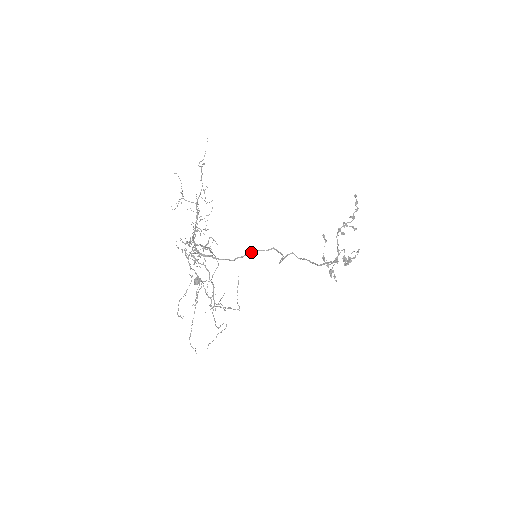
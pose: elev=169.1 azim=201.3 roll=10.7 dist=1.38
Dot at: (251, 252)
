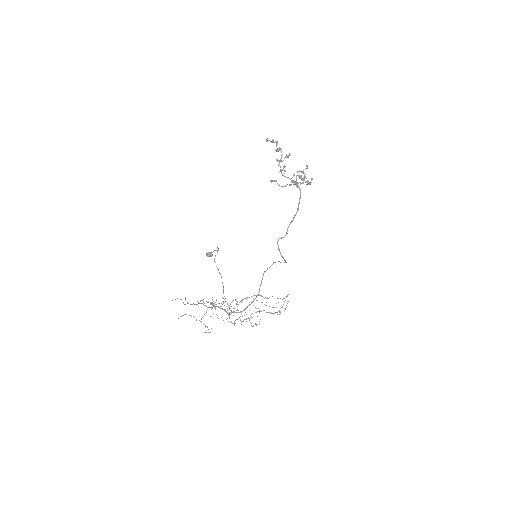
Dot at: occluded
